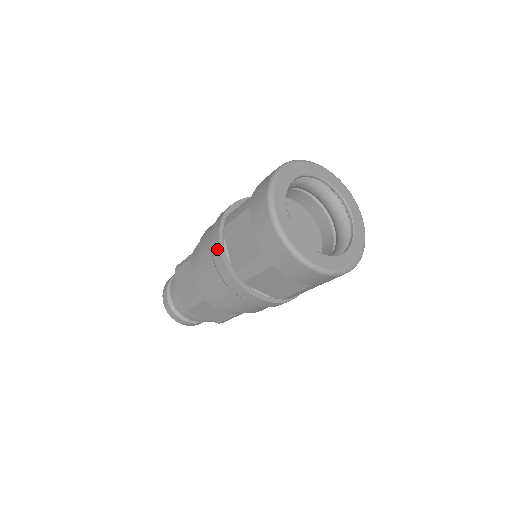
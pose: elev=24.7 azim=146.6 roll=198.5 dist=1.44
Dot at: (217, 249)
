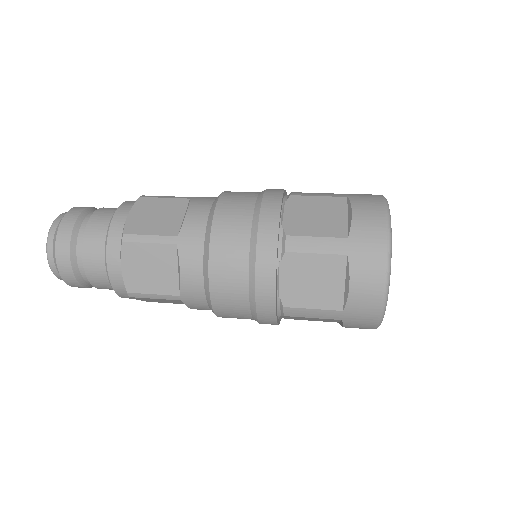
Dot at: occluded
